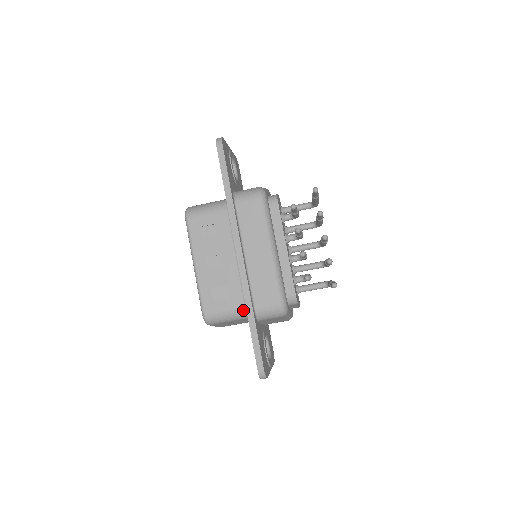
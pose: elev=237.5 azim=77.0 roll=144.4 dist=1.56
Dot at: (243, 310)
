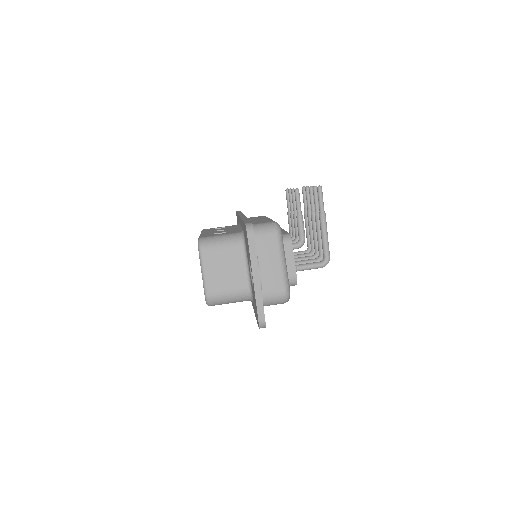
Dot at: (238, 234)
